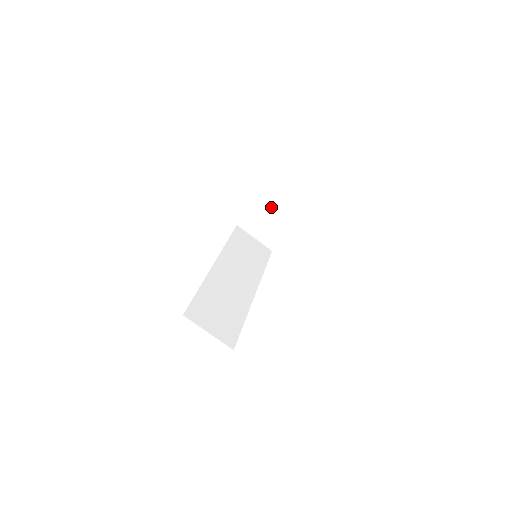
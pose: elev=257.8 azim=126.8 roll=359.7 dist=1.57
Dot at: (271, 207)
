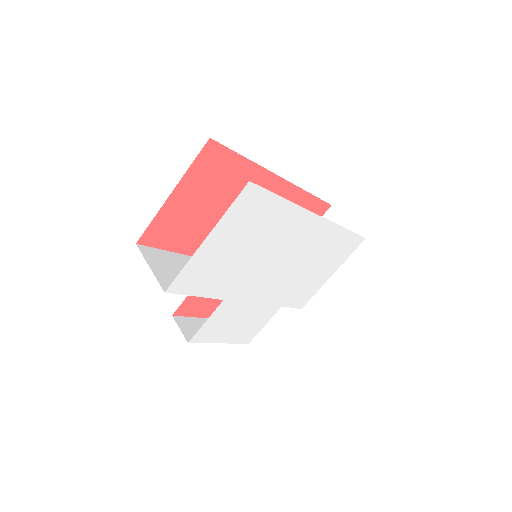
Dot at: occluded
